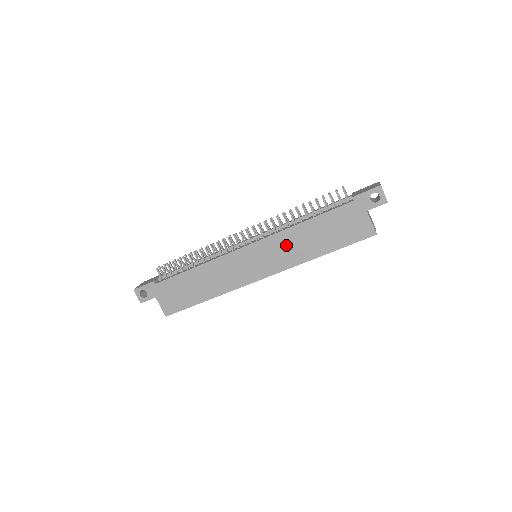
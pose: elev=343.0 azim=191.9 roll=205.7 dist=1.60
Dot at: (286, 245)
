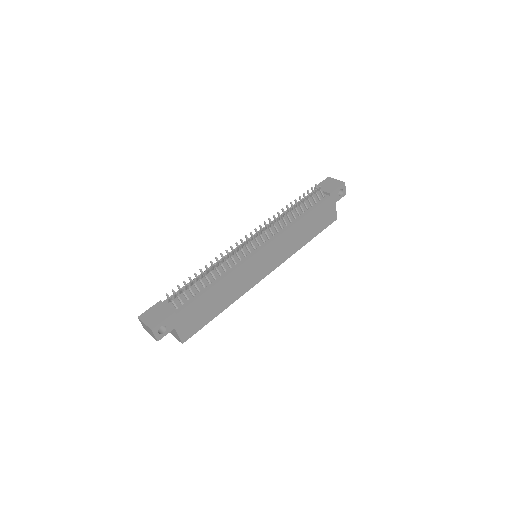
Dot at: (287, 241)
